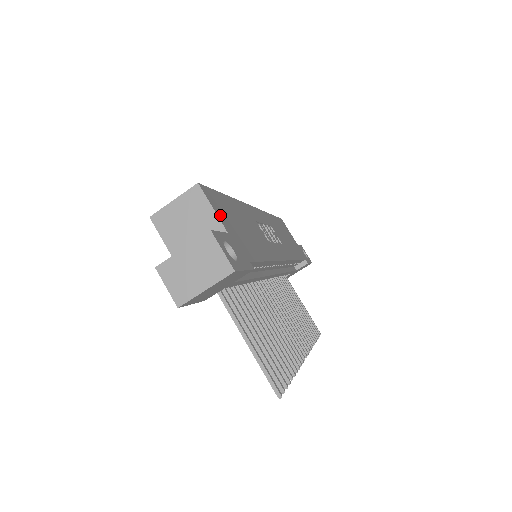
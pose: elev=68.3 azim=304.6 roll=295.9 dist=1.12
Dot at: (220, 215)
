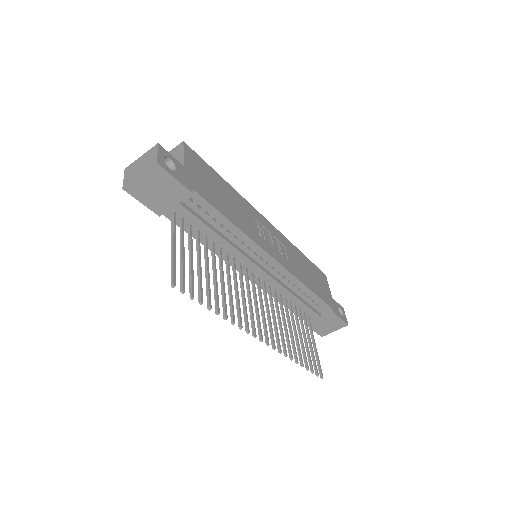
Dot at: (189, 161)
